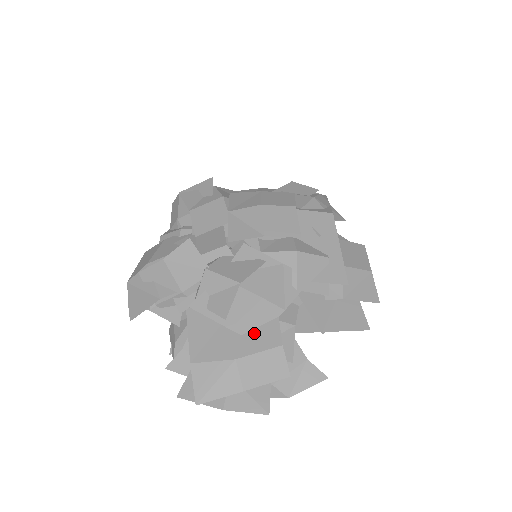
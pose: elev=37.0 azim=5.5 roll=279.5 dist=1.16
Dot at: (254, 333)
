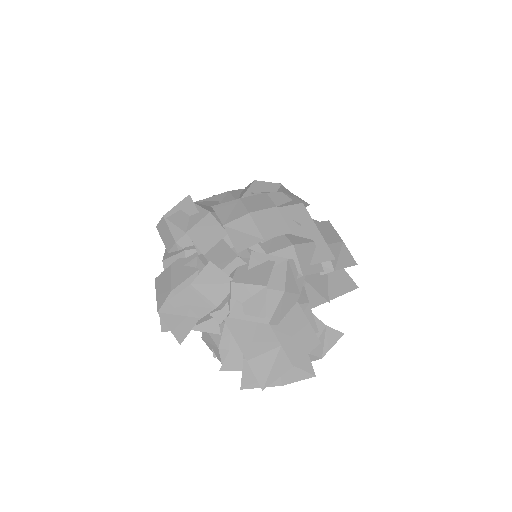
Dot at: (285, 320)
